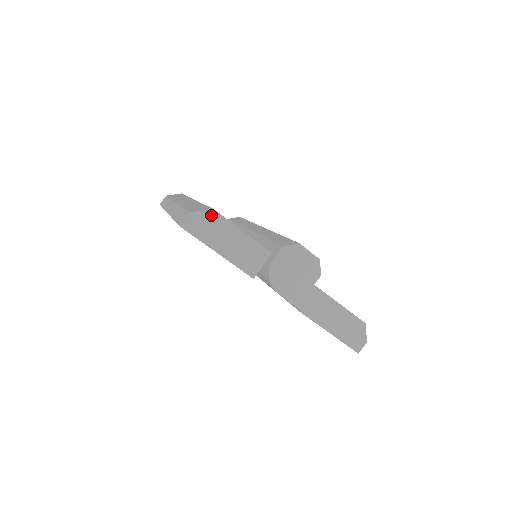
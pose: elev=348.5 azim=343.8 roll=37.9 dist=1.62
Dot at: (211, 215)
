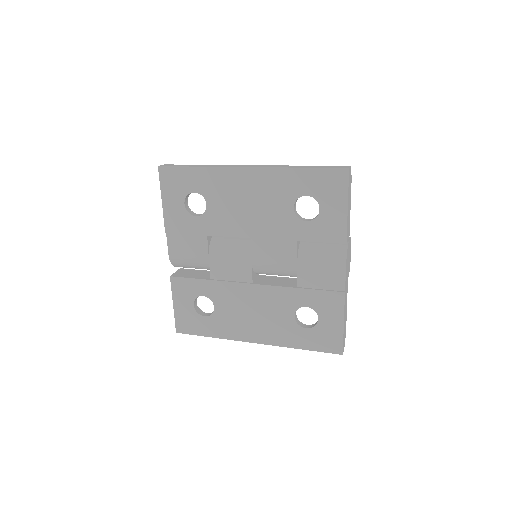
Dot at: (351, 180)
